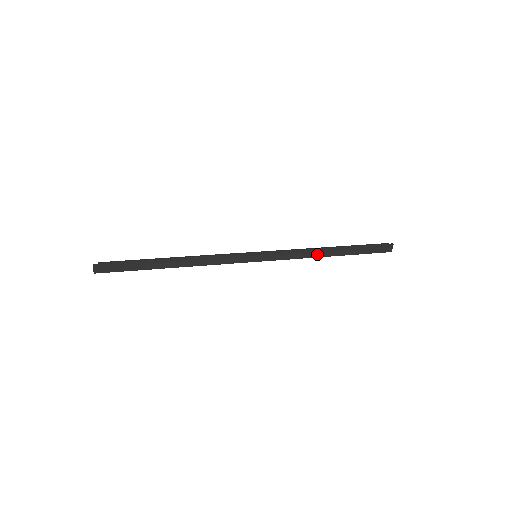
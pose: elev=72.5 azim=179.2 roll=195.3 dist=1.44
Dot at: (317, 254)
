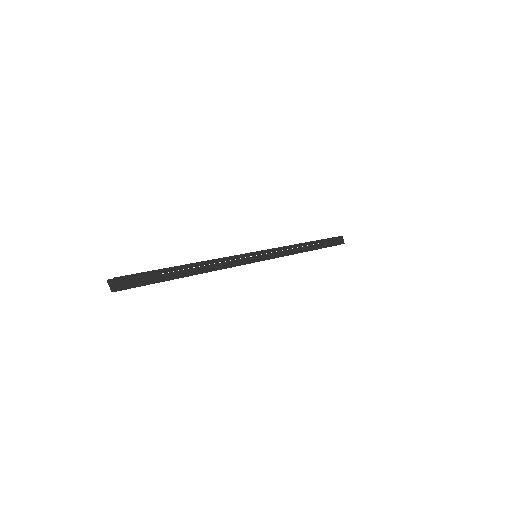
Dot at: (299, 250)
